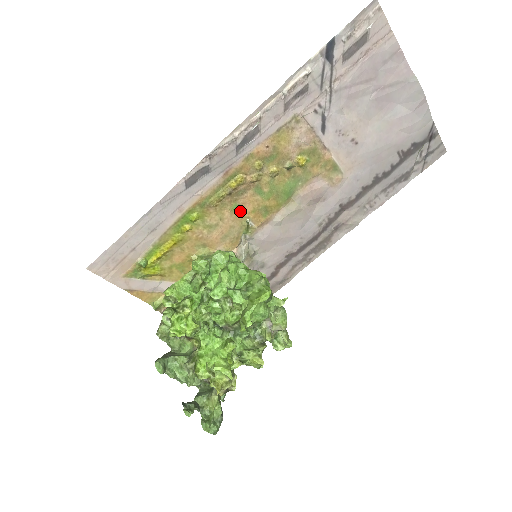
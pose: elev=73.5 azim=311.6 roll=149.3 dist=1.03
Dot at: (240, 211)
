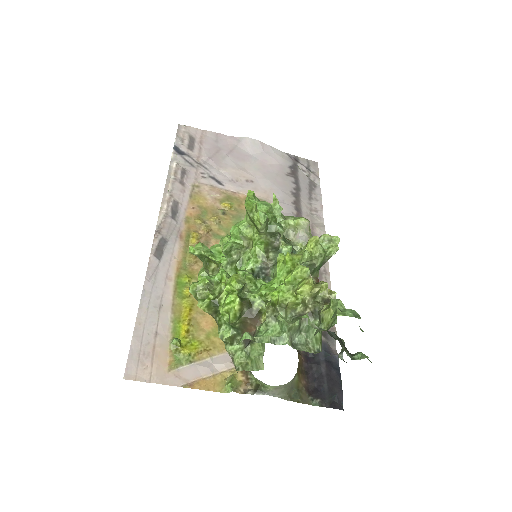
Dot at: occluded
